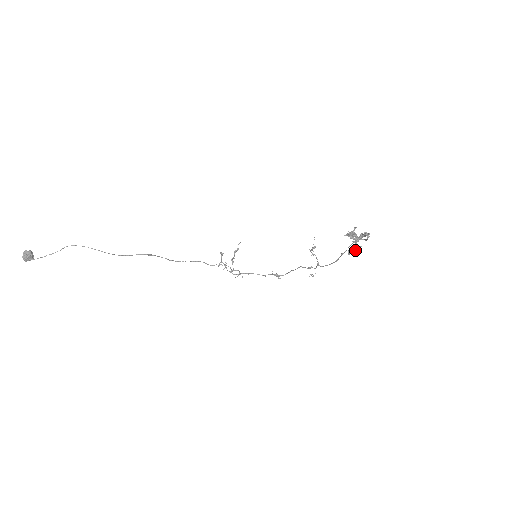
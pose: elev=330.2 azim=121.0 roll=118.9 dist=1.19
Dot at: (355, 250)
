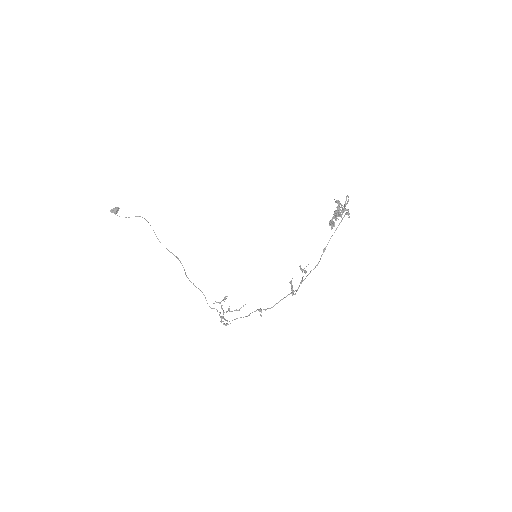
Dot at: (335, 214)
